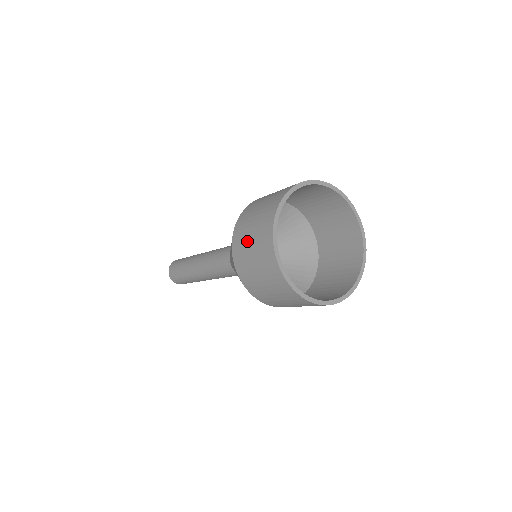
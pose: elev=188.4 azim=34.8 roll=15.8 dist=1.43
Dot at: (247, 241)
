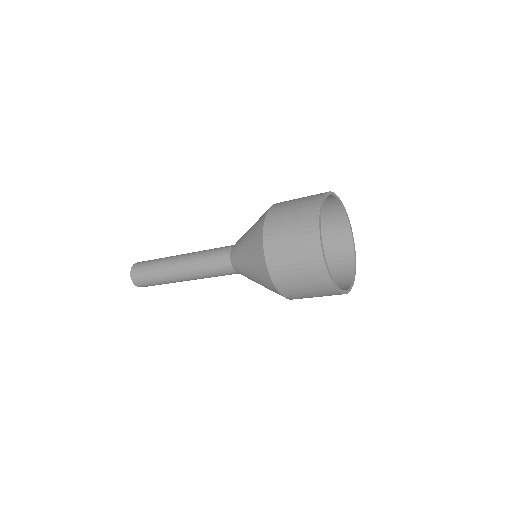
Dot at: (291, 270)
